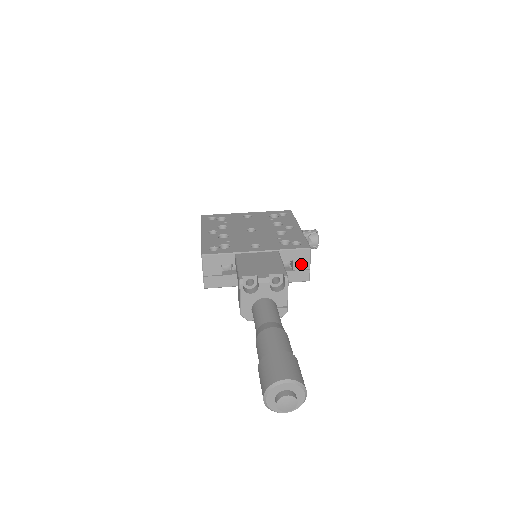
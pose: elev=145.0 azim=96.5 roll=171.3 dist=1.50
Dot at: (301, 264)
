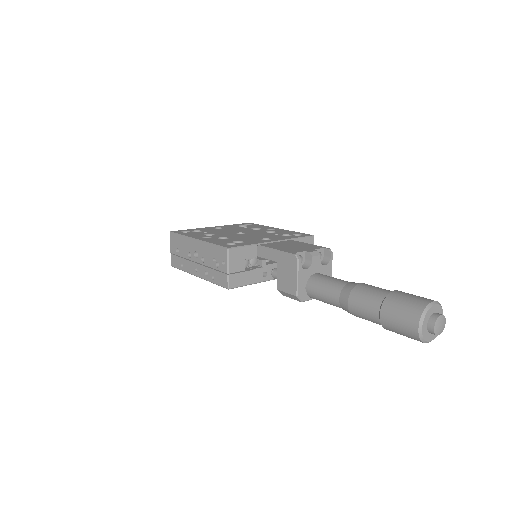
Dot at: occluded
